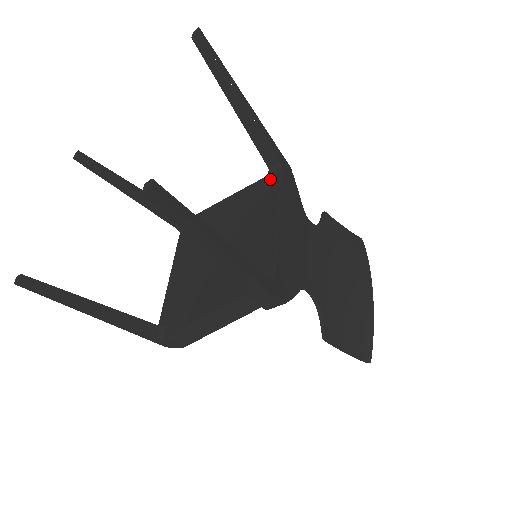
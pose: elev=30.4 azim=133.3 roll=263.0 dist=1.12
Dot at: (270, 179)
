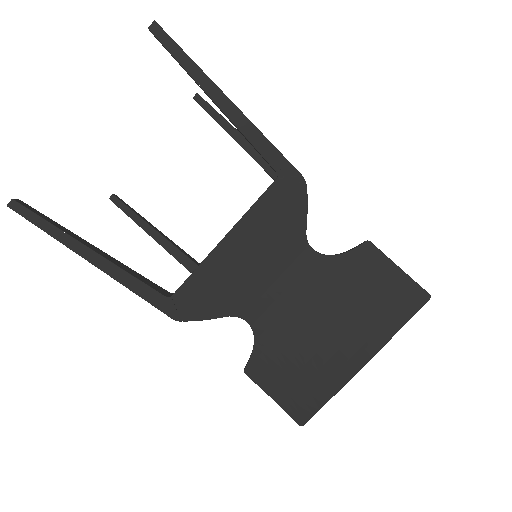
Dot at: occluded
